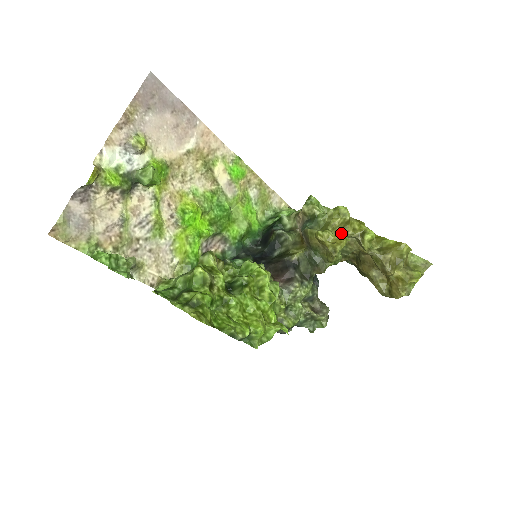
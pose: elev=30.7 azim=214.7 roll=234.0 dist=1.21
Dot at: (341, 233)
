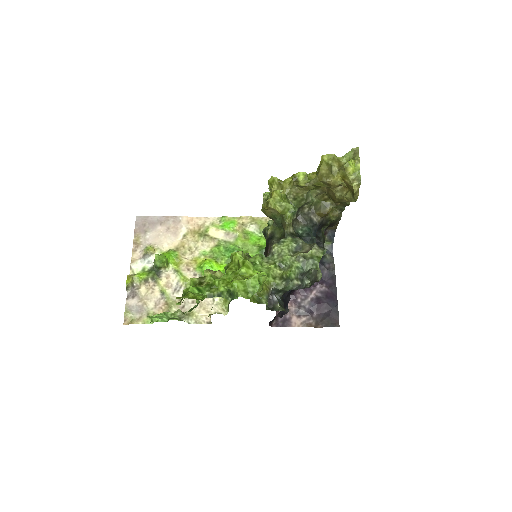
Dot at: (283, 193)
